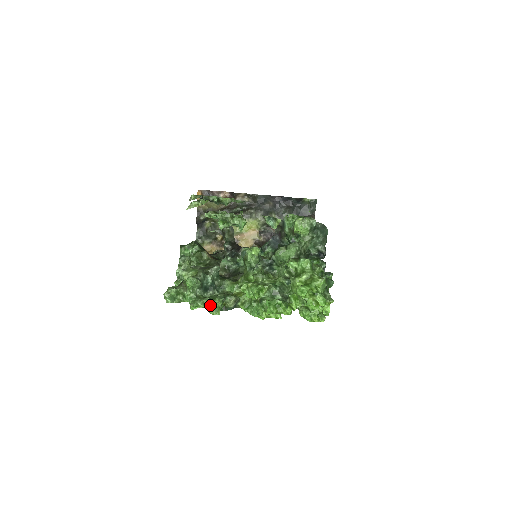
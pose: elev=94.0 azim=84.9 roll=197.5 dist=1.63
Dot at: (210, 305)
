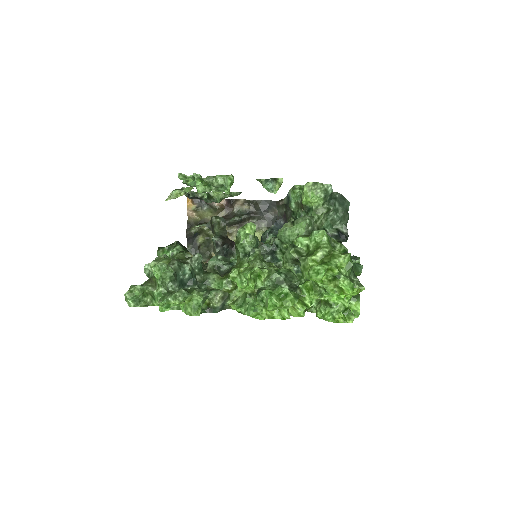
Dot at: (186, 302)
